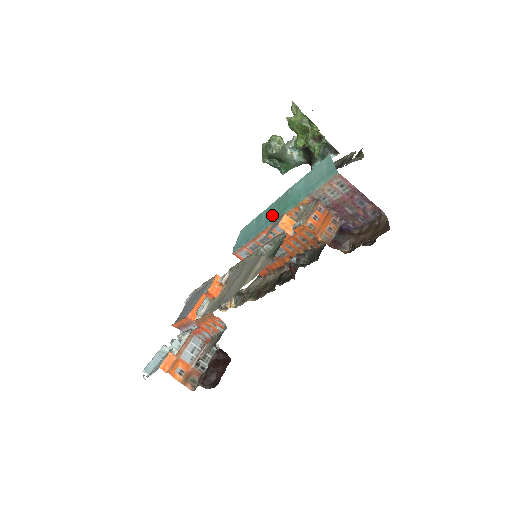
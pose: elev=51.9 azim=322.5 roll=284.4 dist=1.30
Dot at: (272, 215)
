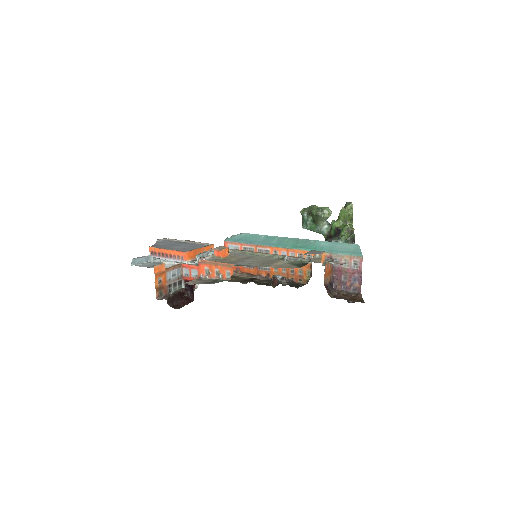
Dot at: (287, 244)
